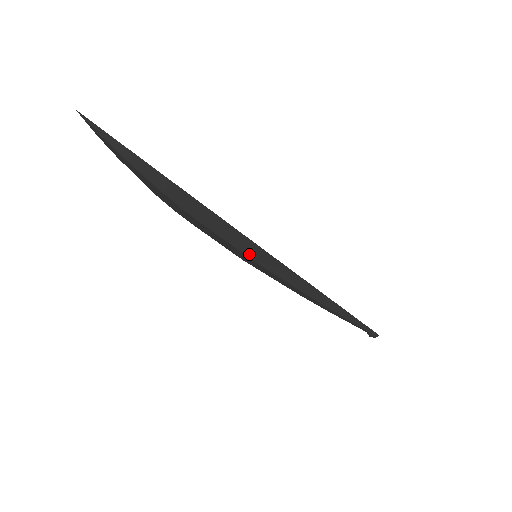
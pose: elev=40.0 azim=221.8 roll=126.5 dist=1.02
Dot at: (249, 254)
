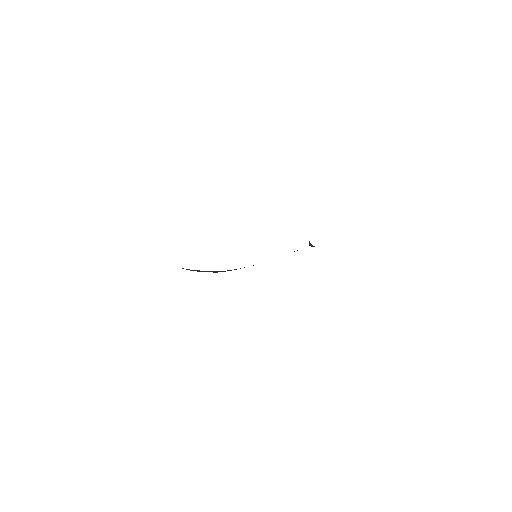
Dot at: occluded
